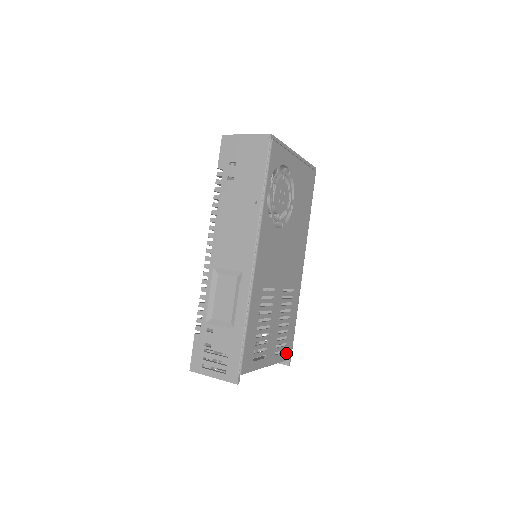
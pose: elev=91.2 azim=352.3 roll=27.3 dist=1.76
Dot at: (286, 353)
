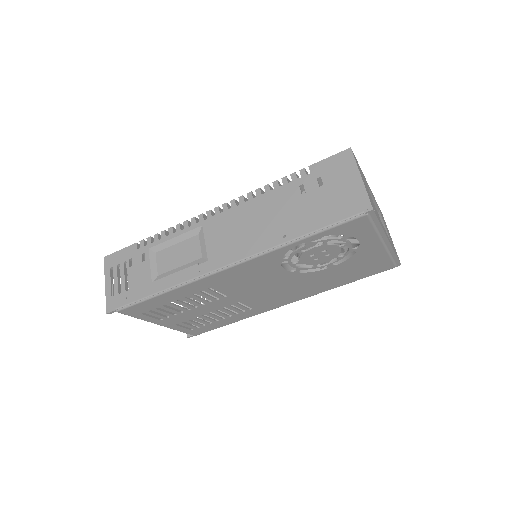
Dot at: (192, 331)
